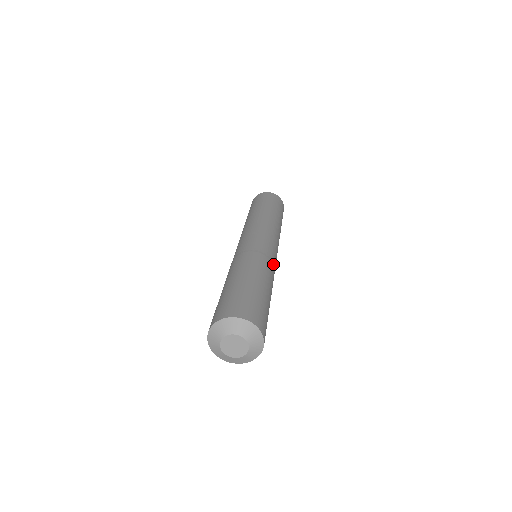
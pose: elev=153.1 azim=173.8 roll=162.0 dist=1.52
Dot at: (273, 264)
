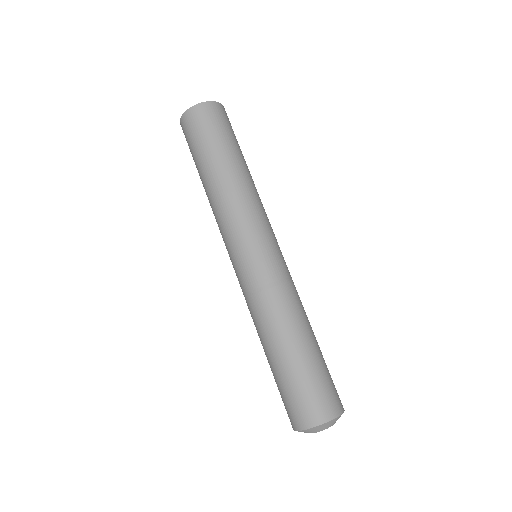
Dot at: (283, 280)
